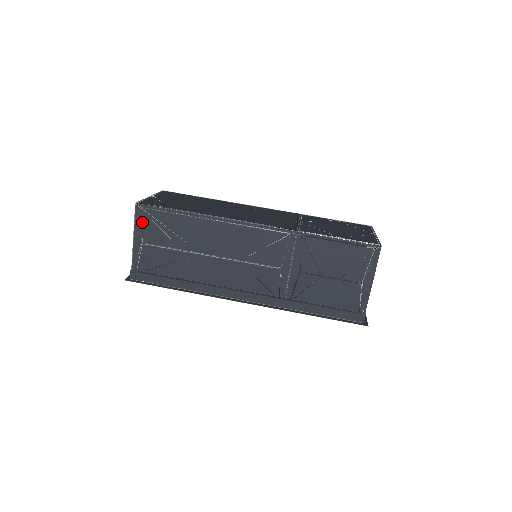
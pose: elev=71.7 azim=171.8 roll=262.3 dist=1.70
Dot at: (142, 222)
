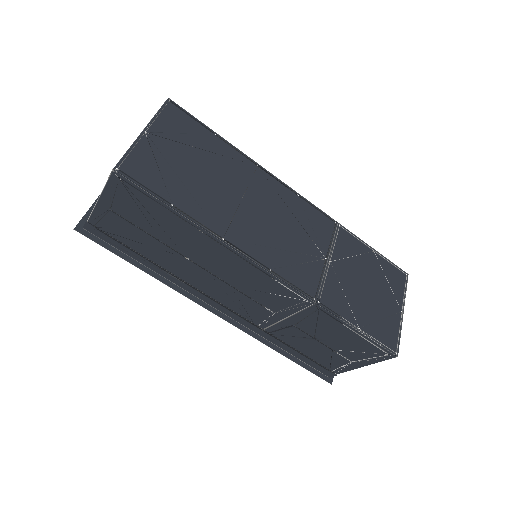
Dot at: (116, 192)
